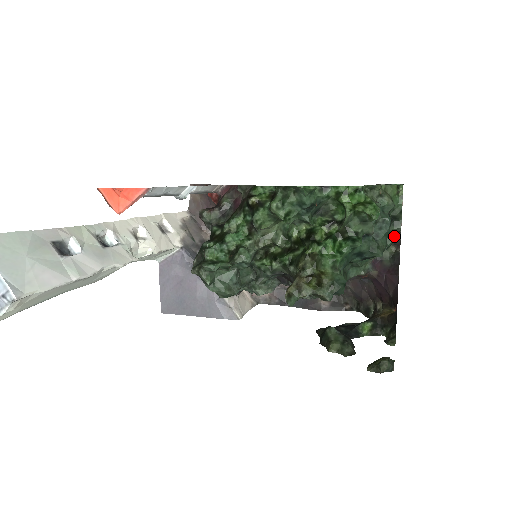
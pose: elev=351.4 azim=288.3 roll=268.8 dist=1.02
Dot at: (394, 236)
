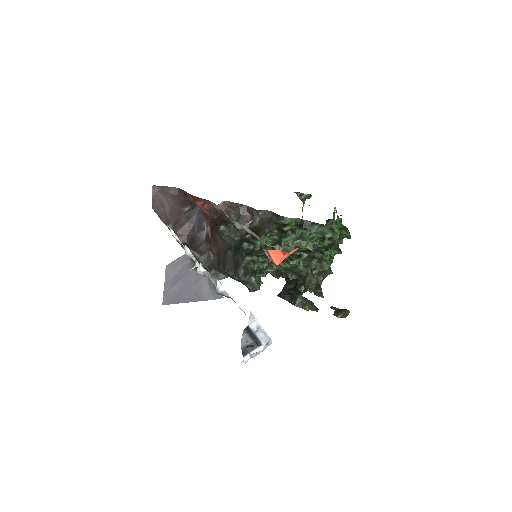
Dot at: occluded
